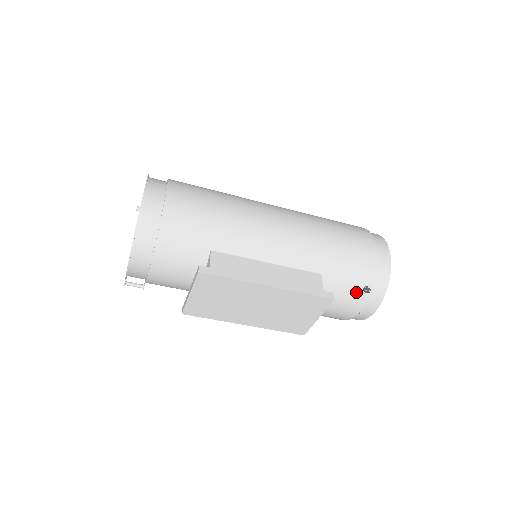
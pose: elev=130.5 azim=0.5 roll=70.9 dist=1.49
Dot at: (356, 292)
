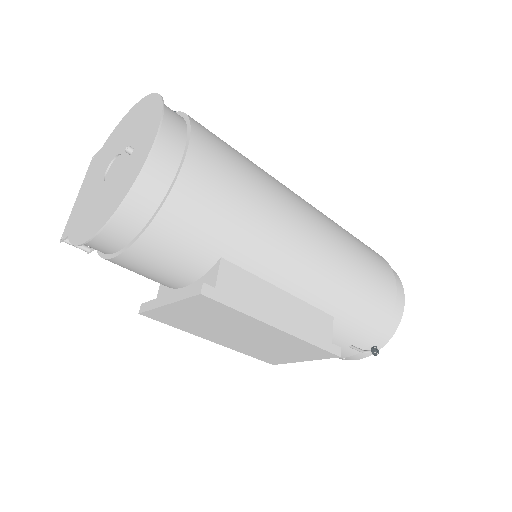
Dot at: (356, 342)
